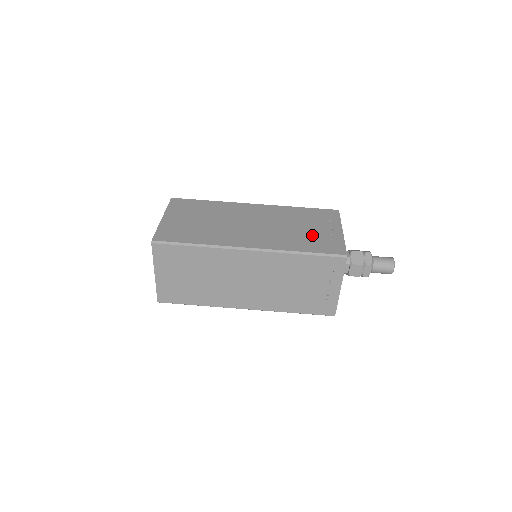
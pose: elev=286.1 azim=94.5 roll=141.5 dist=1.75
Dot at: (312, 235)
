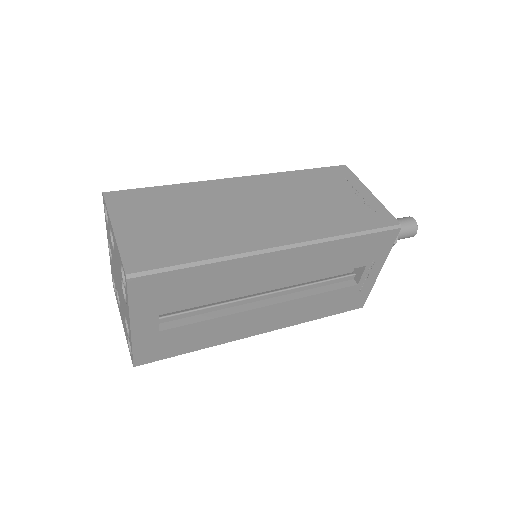
Dot at: occluded
